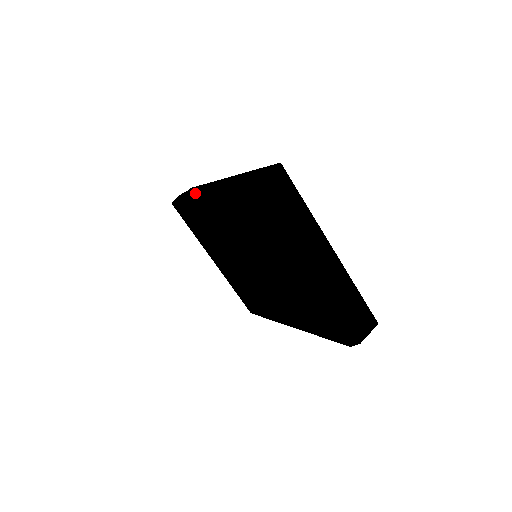
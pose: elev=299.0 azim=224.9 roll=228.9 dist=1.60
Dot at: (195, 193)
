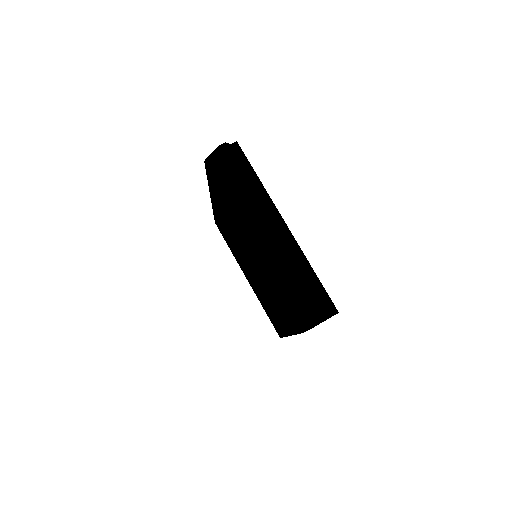
Dot at: occluded
